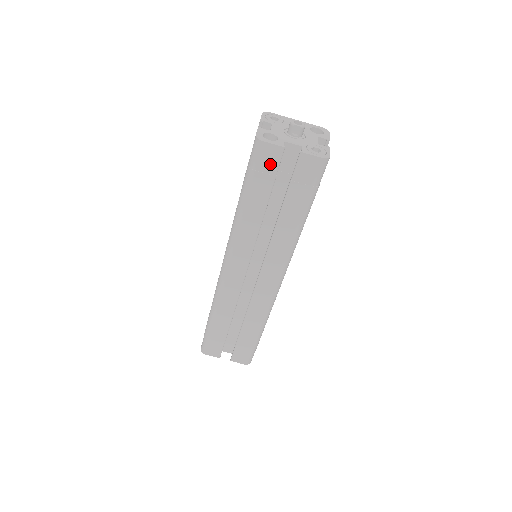
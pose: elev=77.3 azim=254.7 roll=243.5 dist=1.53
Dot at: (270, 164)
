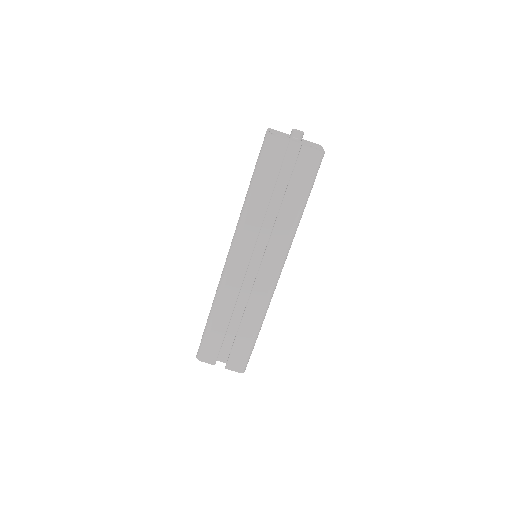
Dot at: (277, 155)
